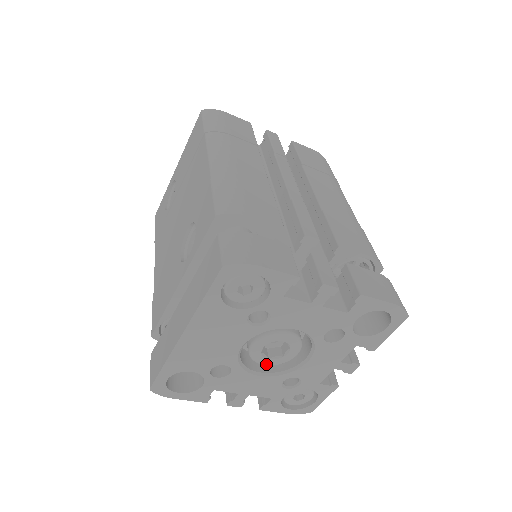
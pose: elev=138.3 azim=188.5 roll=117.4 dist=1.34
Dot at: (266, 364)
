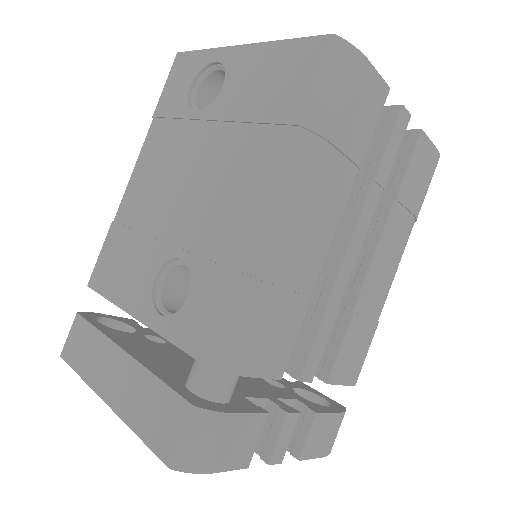
Dot at: occluded
